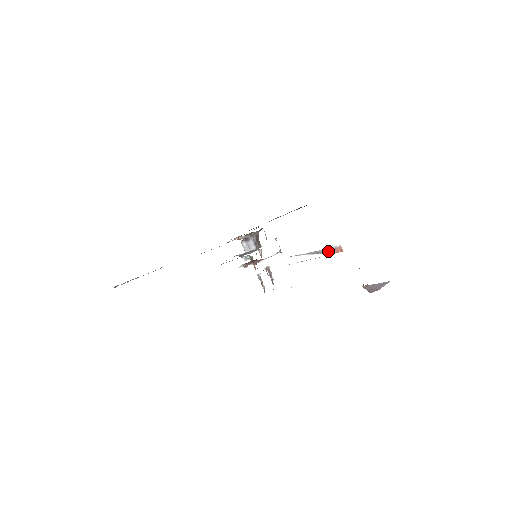
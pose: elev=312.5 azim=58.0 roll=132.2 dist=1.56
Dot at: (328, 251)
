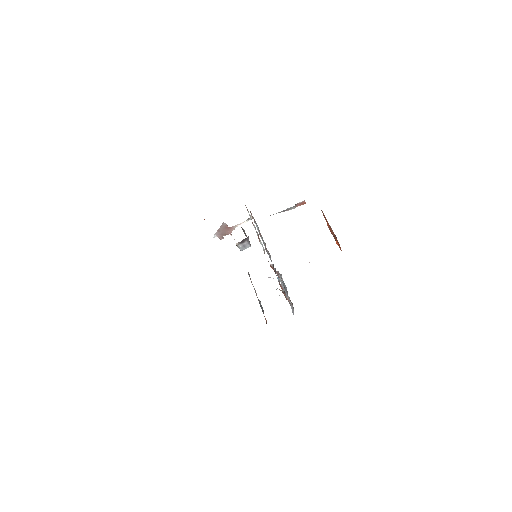
Dot at: (294, 208)
